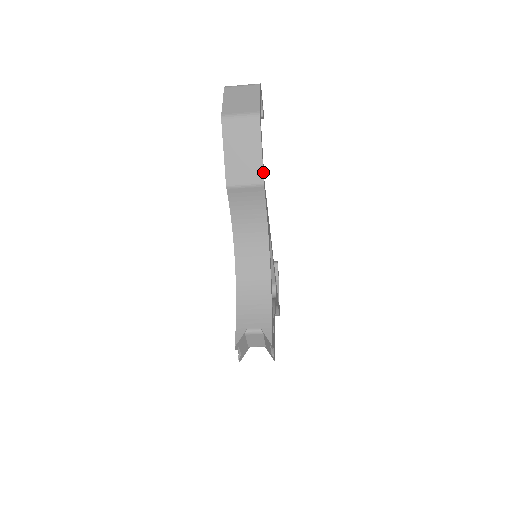
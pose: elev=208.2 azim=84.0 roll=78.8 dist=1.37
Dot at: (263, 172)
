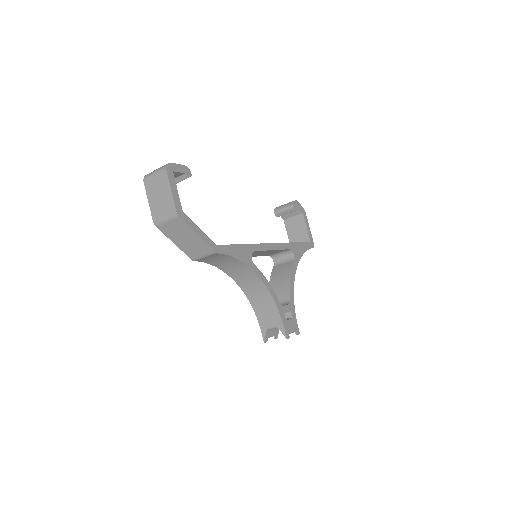
Dot at: (210, 245)
